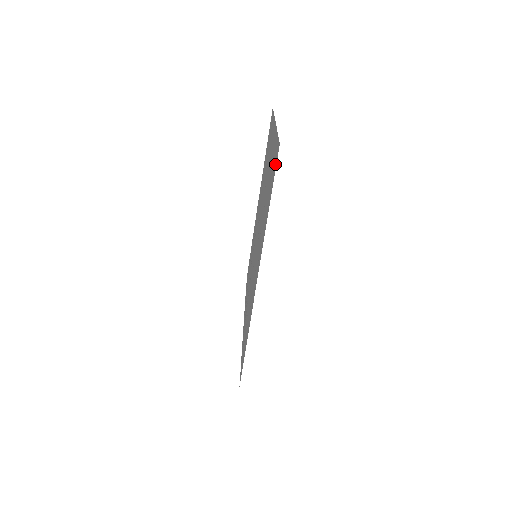
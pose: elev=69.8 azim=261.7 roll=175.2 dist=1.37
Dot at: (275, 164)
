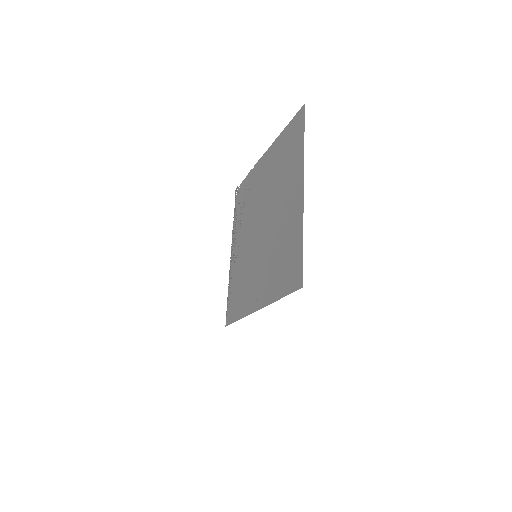
Dot at: (294, 283)
